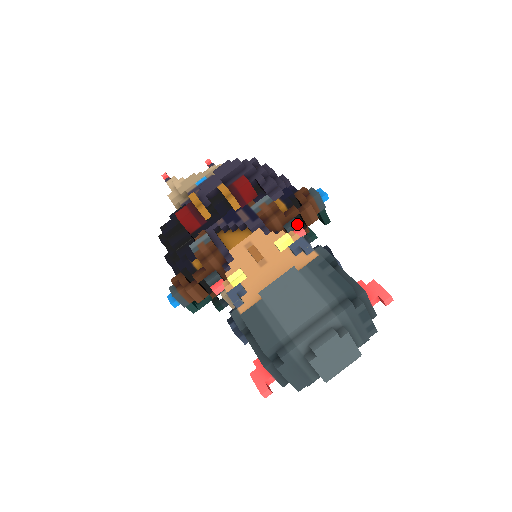
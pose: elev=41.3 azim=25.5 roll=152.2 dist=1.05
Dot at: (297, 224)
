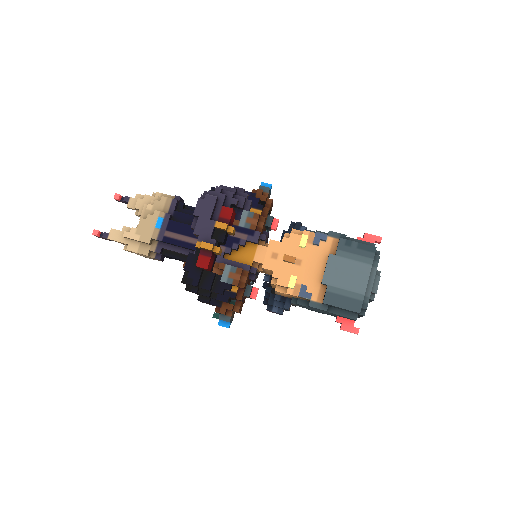
Dot at: (273, 219)
